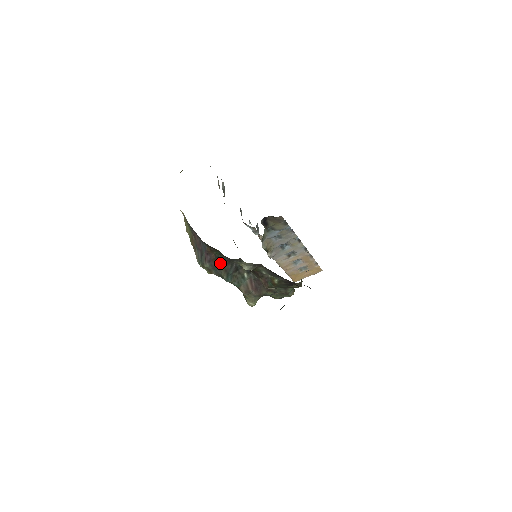
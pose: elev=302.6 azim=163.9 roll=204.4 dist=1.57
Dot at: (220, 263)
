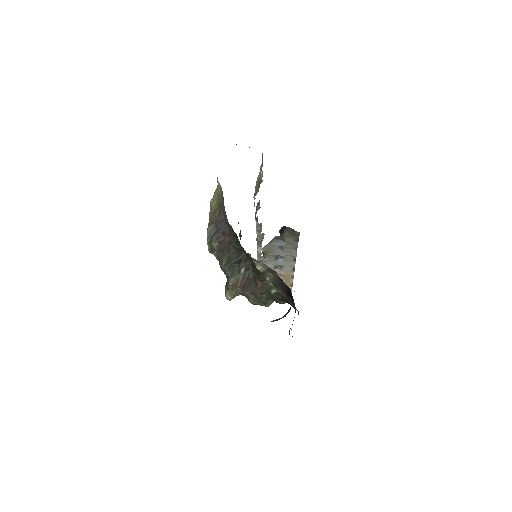
Dot at: (229, 249)
